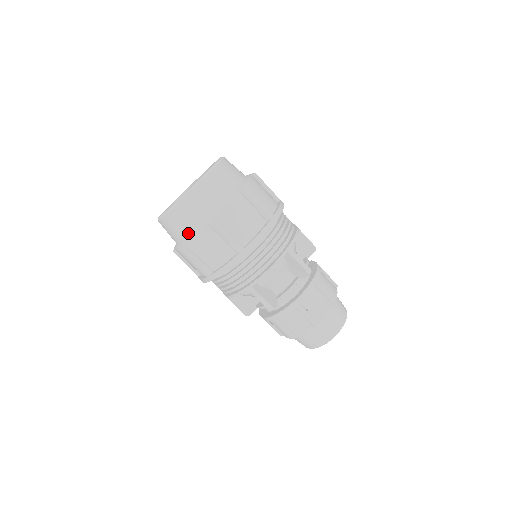
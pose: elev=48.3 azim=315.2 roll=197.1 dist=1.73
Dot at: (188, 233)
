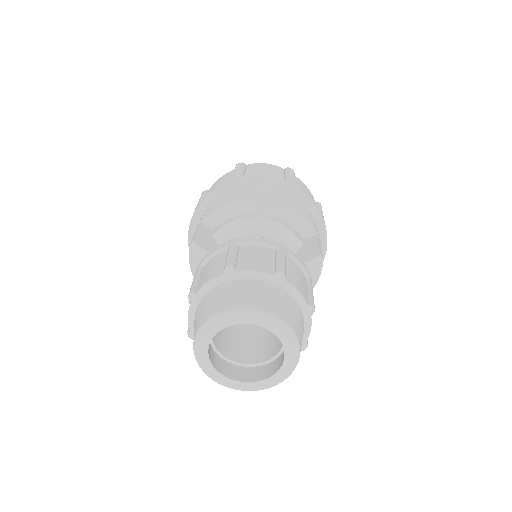
Dot at: occluded
